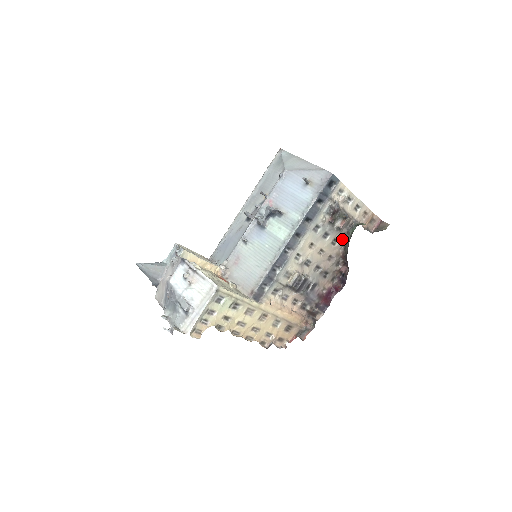
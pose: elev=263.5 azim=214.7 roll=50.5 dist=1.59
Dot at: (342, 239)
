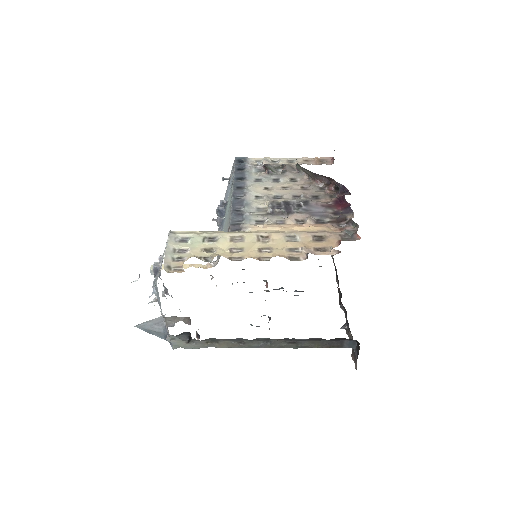
Dot at: (301, 177)
